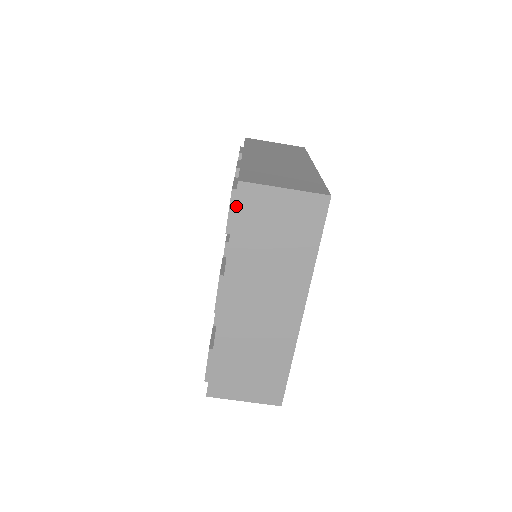
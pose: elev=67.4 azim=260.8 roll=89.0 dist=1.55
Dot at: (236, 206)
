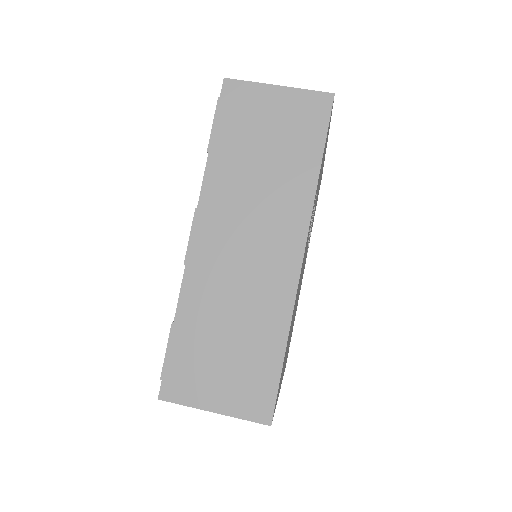
Dot at: (220, 108)
